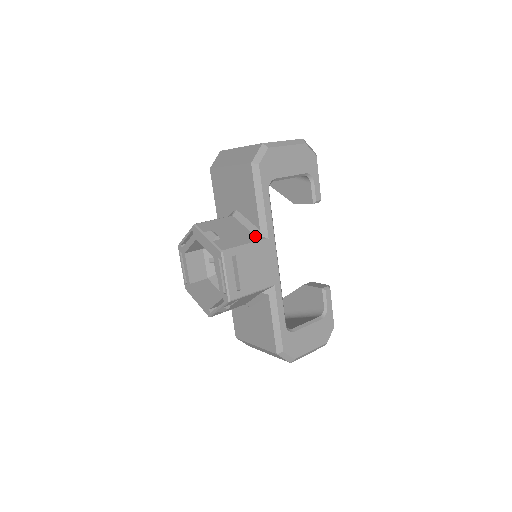
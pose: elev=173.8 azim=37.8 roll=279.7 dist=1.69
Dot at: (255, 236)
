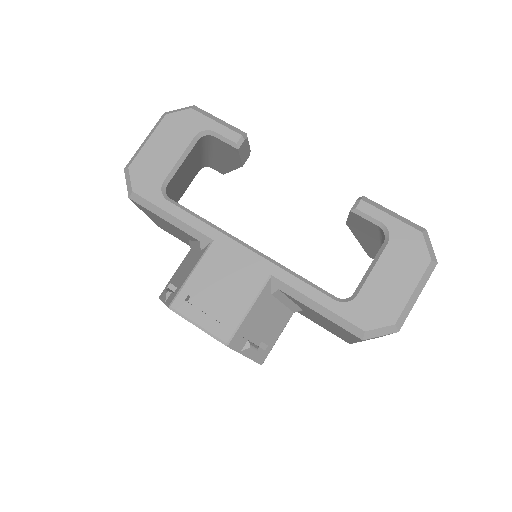
Dot at: (201, 252)
